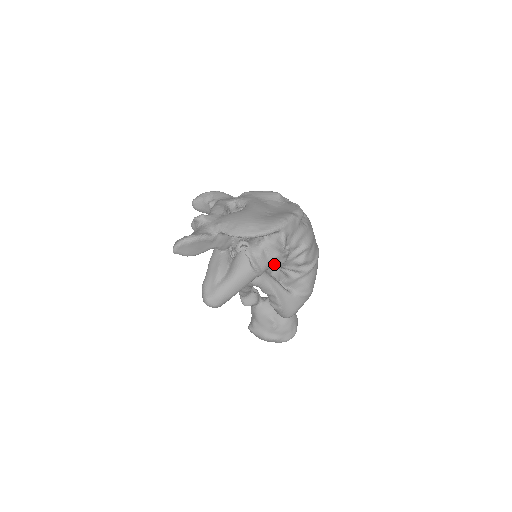
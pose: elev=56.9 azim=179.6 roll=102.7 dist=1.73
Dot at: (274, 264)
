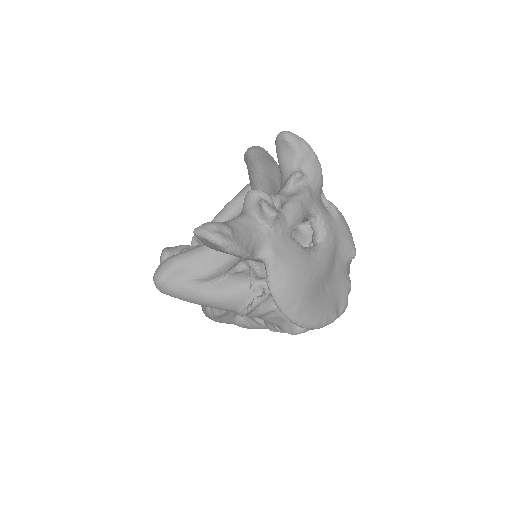
Dot at: occluded
